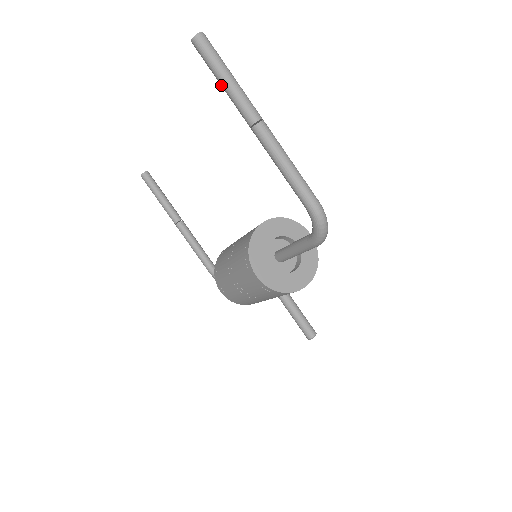
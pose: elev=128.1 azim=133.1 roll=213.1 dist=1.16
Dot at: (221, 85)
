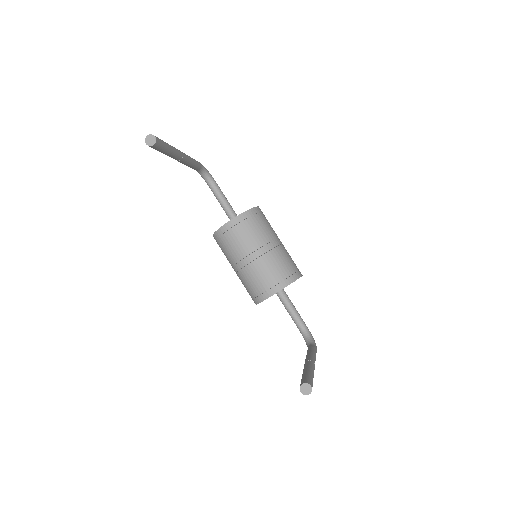
Dot at: occluded
